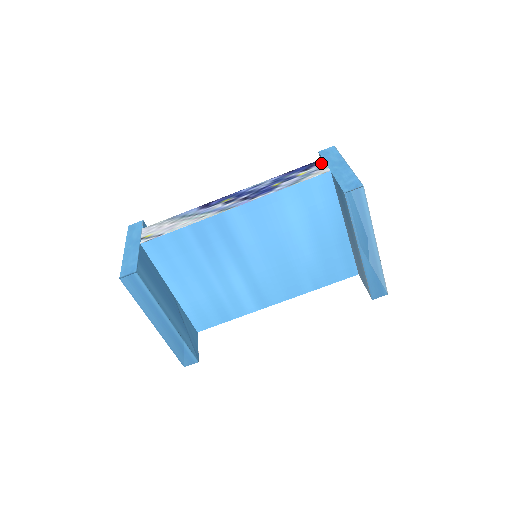
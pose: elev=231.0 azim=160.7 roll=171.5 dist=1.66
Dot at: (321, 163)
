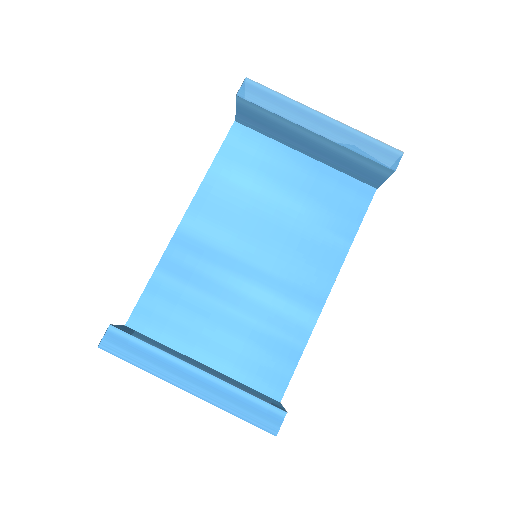
Dot at: occluded
